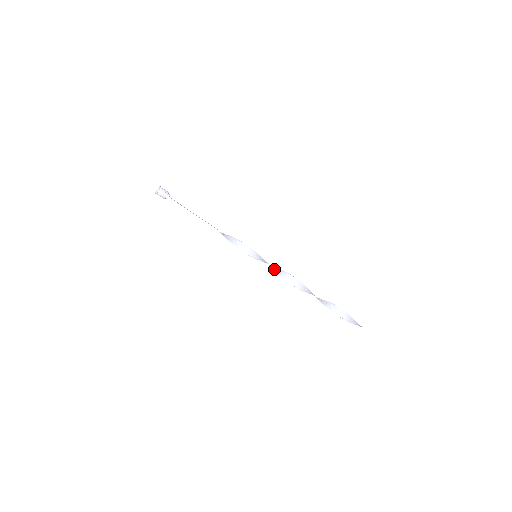
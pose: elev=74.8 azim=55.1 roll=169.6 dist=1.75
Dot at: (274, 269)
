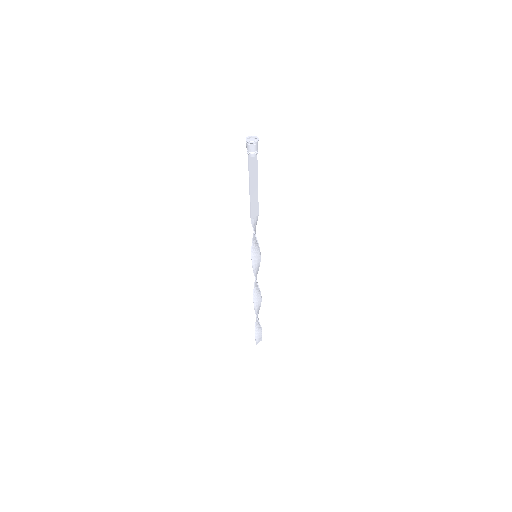
Dot at: (257, 272)
